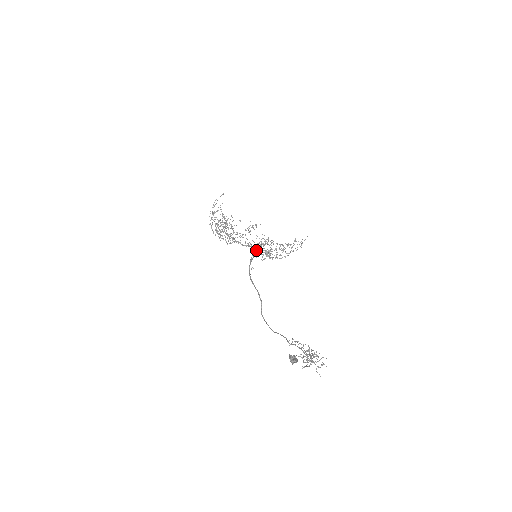
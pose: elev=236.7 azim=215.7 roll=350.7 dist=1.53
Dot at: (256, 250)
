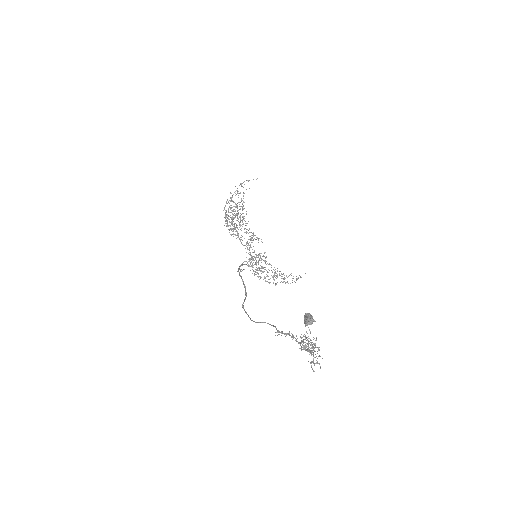
Dot at: (251, 258)
